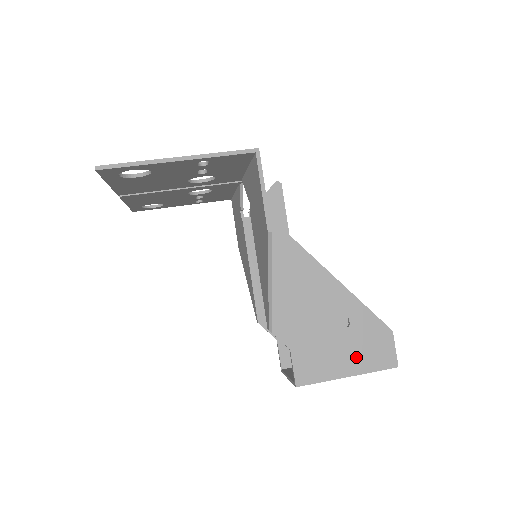
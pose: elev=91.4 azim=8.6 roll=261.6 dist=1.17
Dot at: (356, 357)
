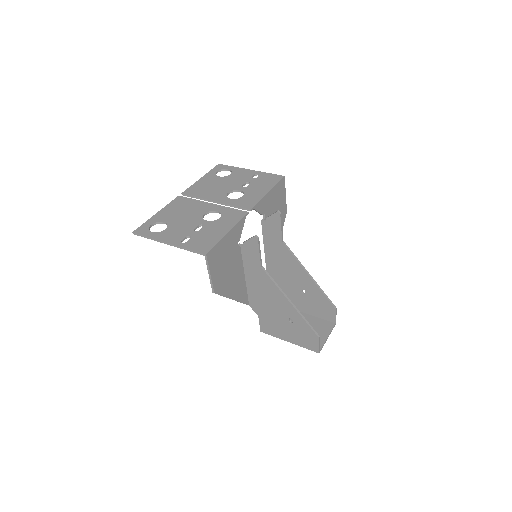
Dot at: (295, 337)
